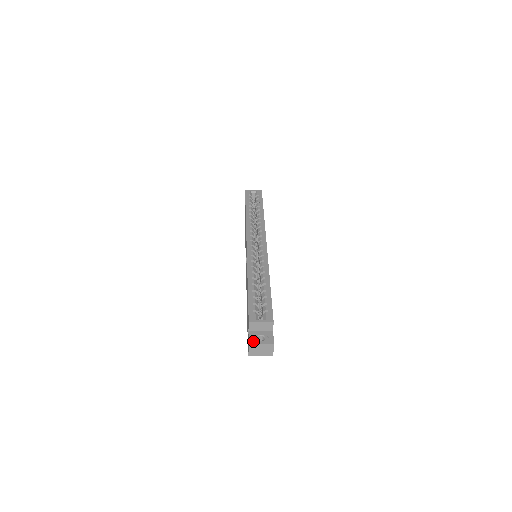
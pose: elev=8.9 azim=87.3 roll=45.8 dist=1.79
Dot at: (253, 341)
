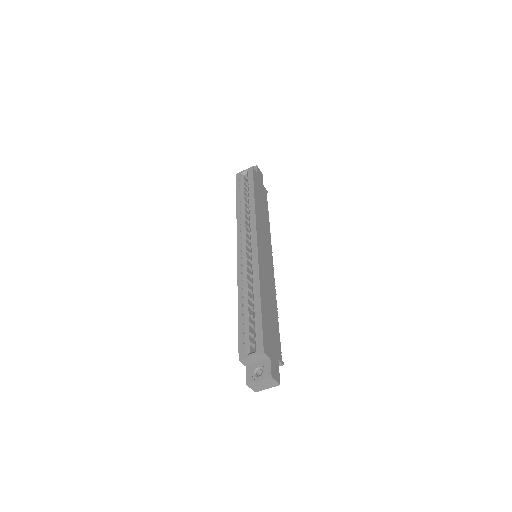
Dot at: (250, 379)
